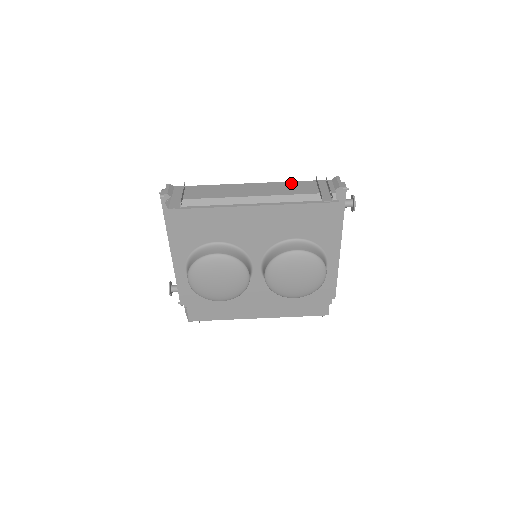
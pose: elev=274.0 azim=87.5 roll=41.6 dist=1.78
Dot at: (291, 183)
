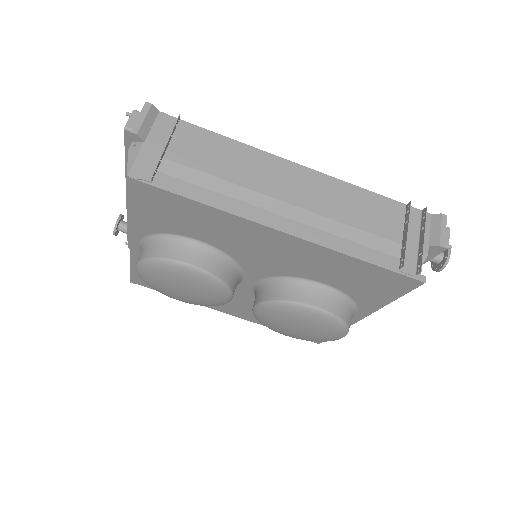
Dot at: (364, 194)
